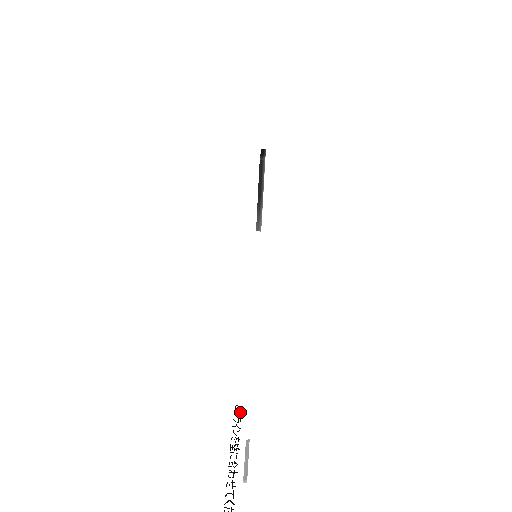
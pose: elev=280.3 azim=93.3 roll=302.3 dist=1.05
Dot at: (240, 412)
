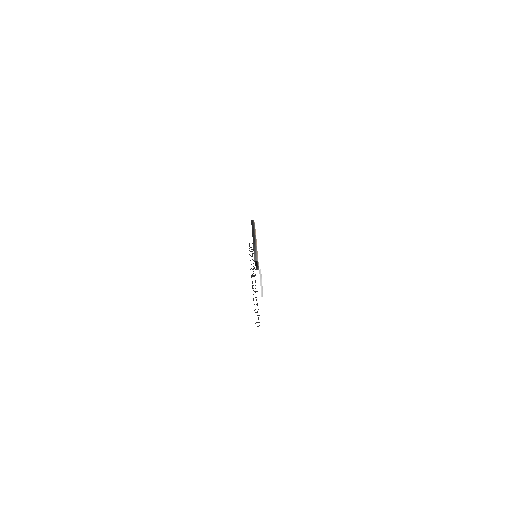
Dot at: occluded
